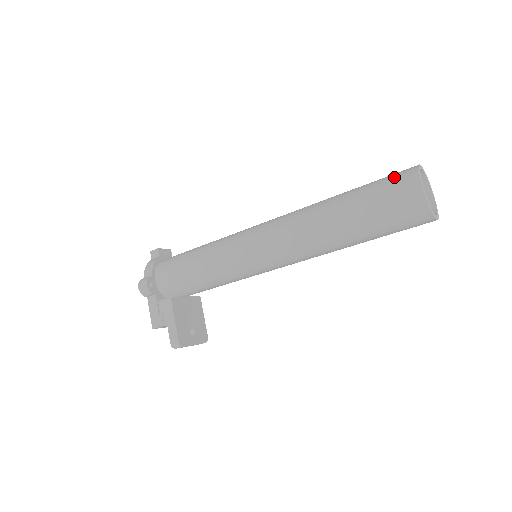
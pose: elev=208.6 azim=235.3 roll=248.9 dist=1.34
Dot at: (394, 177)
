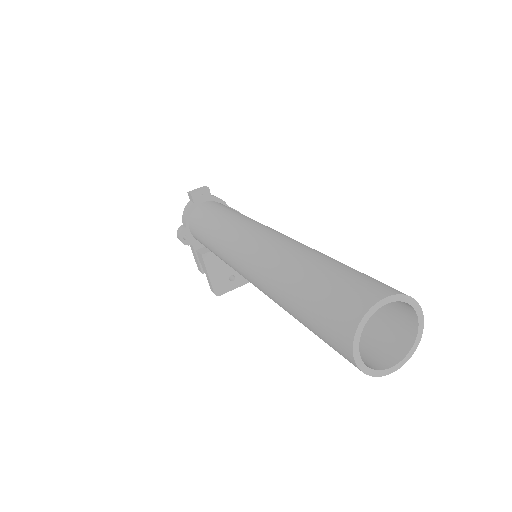
Dot at: (336, 308)
